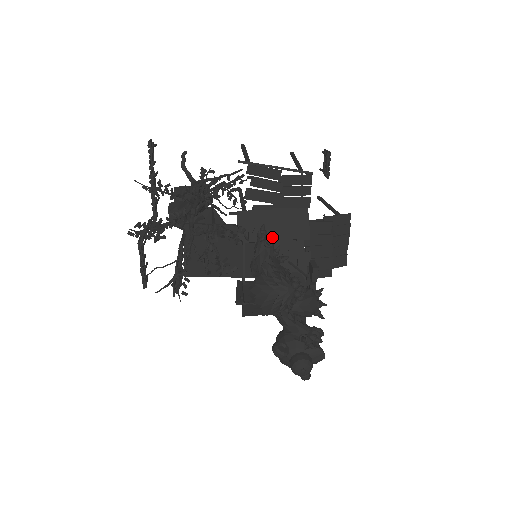
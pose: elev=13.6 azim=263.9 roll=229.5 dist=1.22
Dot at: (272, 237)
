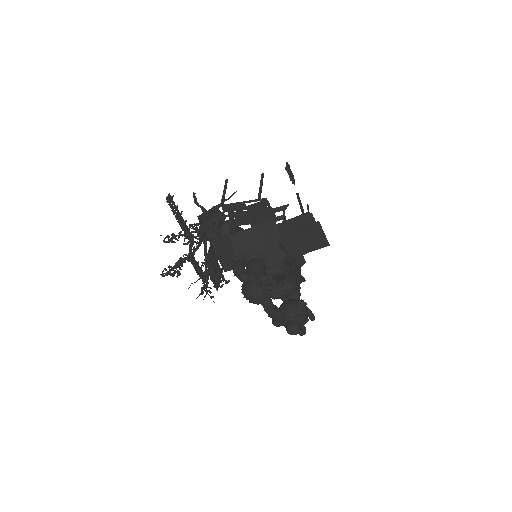
Dot at: (256, 247)
